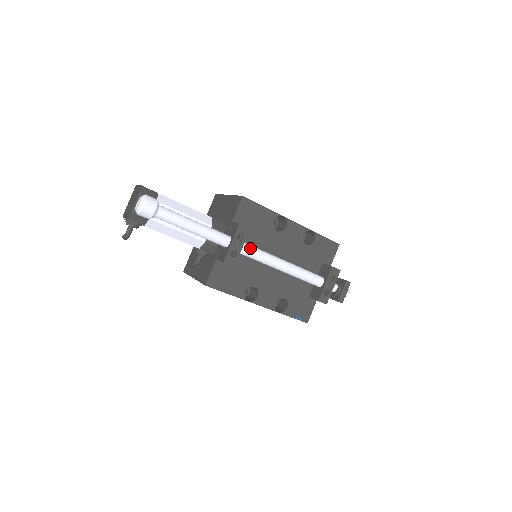
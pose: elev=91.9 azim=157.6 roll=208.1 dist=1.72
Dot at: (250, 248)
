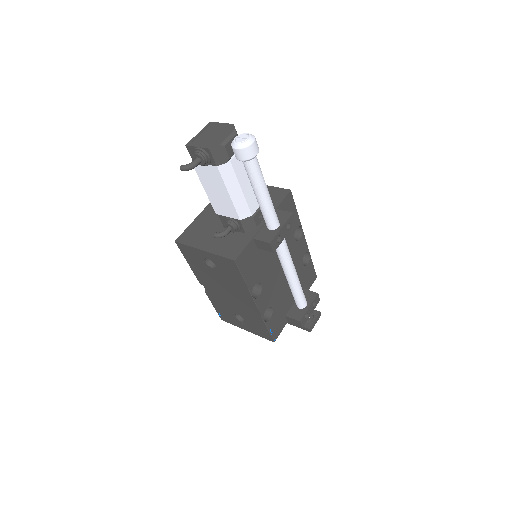
Dot at: occluded
